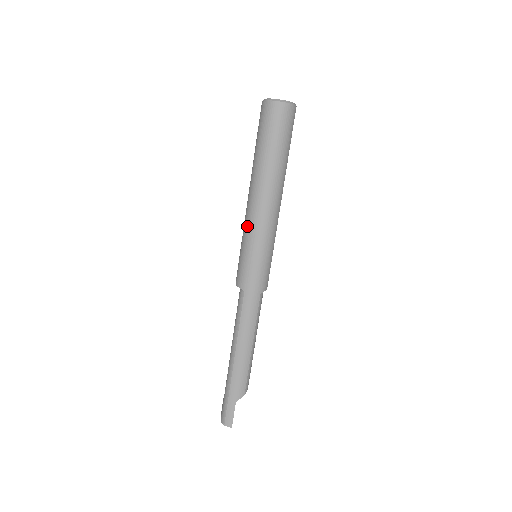
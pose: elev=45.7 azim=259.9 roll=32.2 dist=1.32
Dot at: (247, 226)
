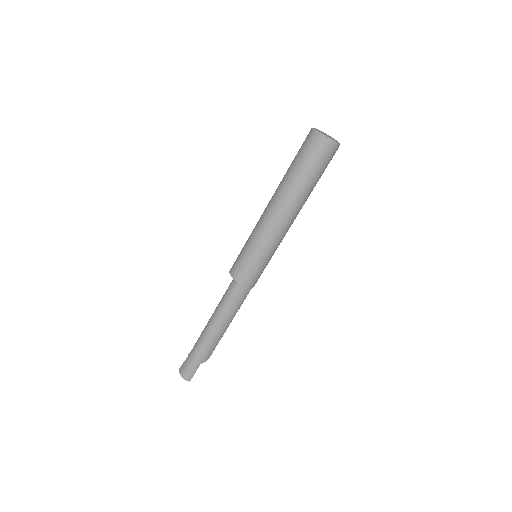
Dot at: (261, 234)
